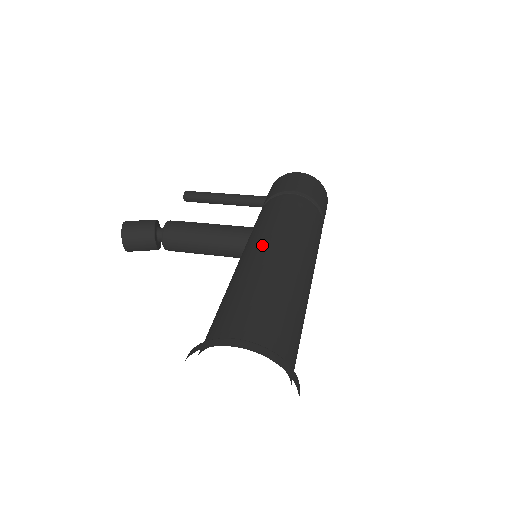
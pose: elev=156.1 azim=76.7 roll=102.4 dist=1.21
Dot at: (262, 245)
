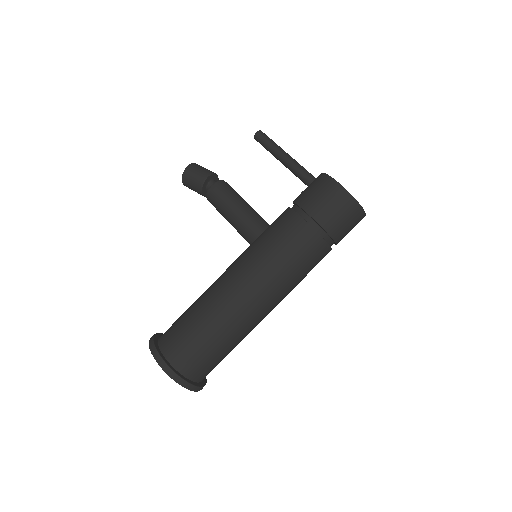
Dot at: (236, 276)
